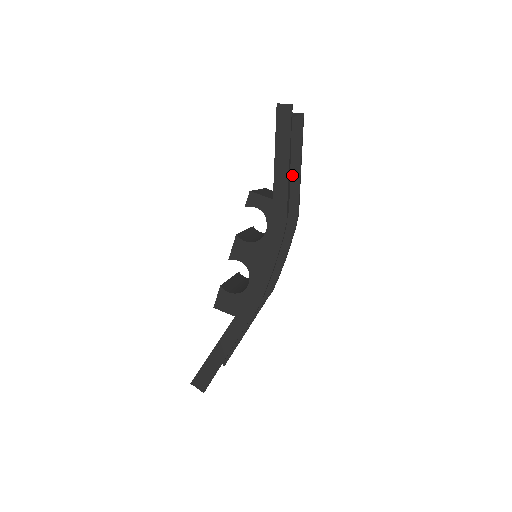
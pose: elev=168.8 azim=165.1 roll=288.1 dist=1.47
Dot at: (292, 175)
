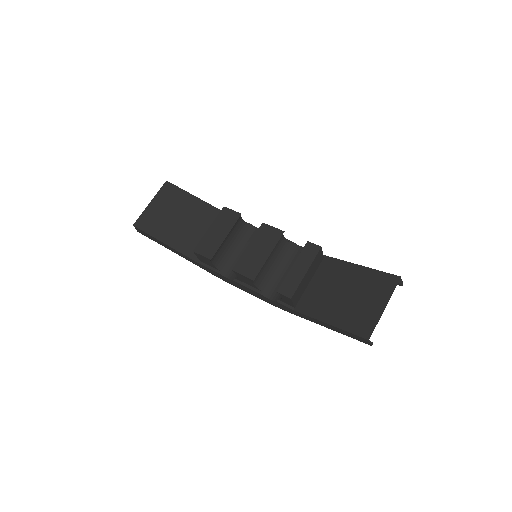
Dot at: occluded
